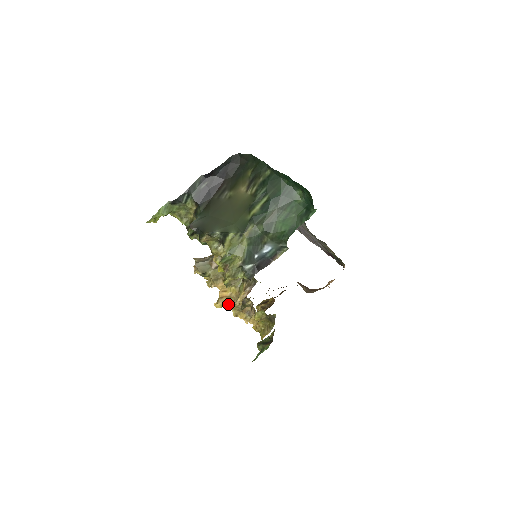
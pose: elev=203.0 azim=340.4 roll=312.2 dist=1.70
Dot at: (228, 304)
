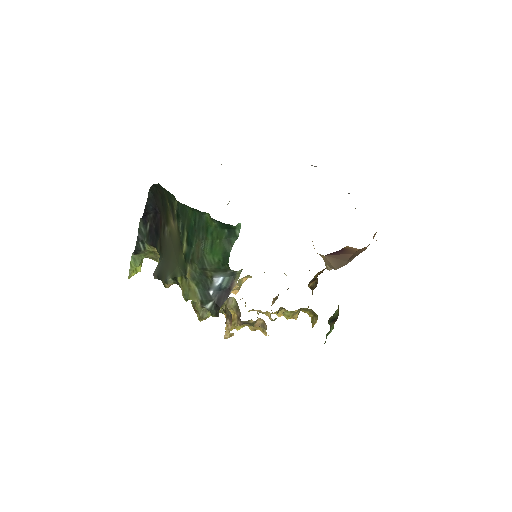
Dot at: (236, 326)
